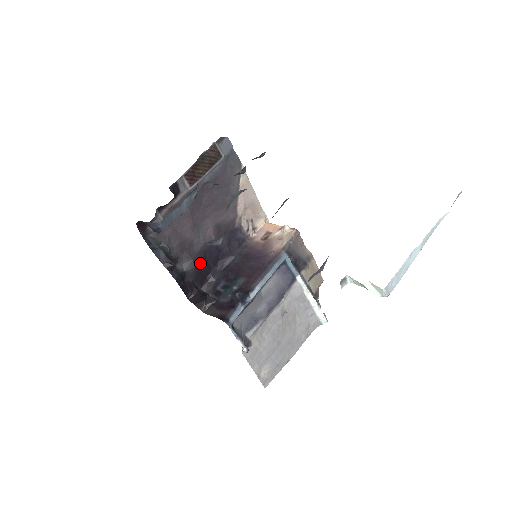
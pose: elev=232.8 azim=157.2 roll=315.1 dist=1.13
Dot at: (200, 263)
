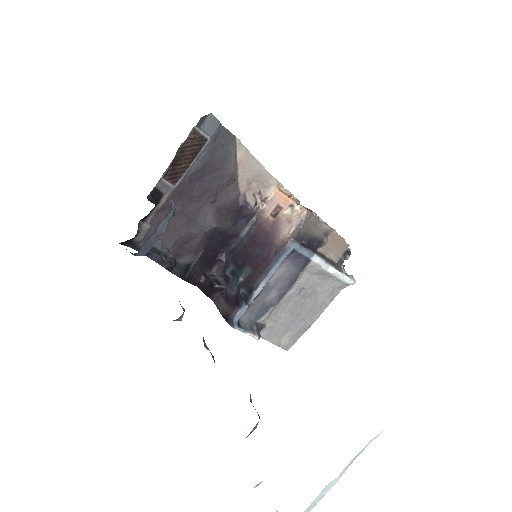
Dot at: (204, 252)
